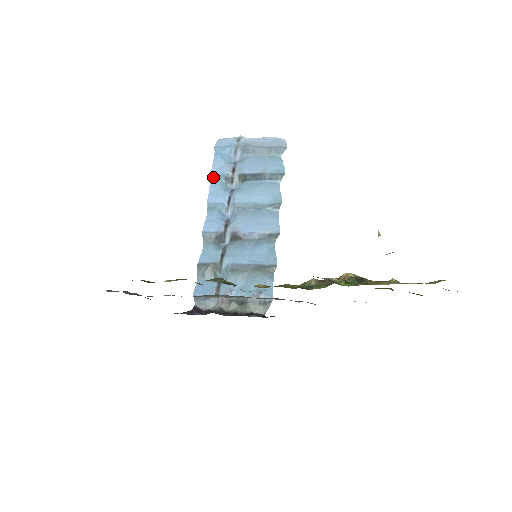
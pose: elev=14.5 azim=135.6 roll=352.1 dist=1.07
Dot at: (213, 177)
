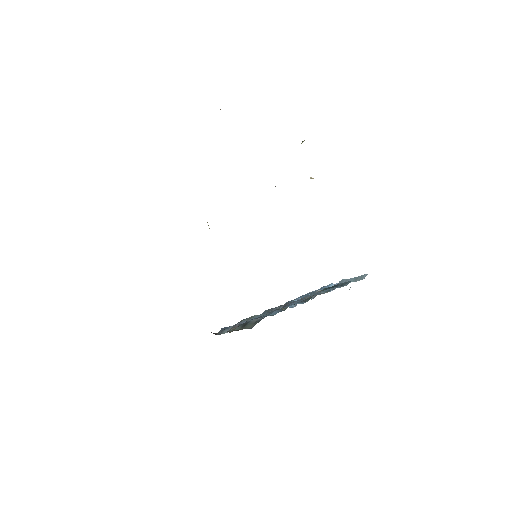
Dot at: occluded
